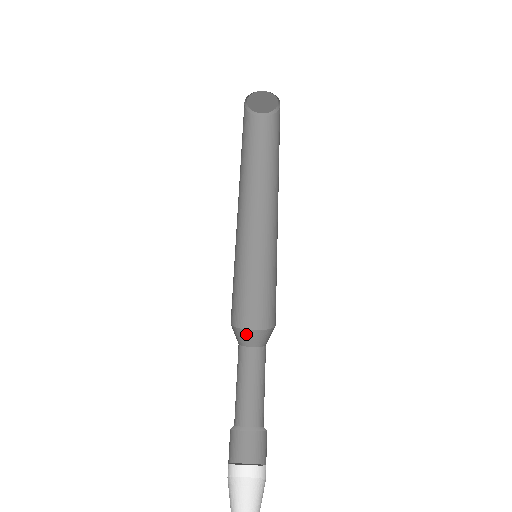
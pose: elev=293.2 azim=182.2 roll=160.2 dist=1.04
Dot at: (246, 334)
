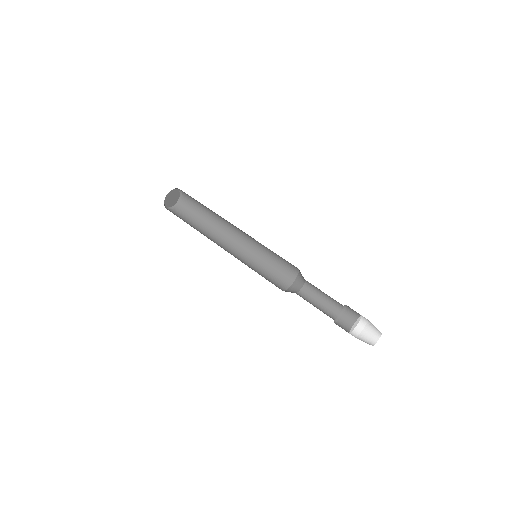
Dot at: (294, 286)
